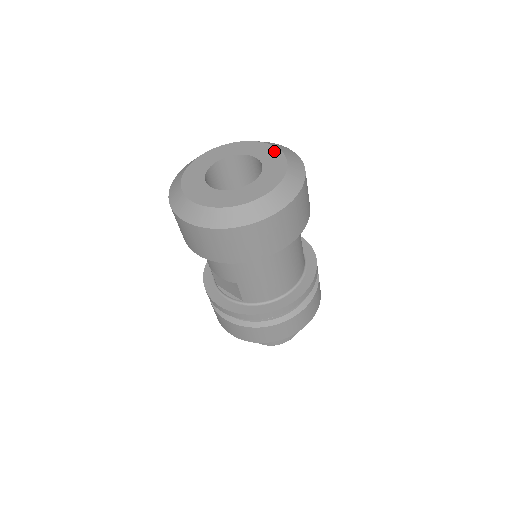
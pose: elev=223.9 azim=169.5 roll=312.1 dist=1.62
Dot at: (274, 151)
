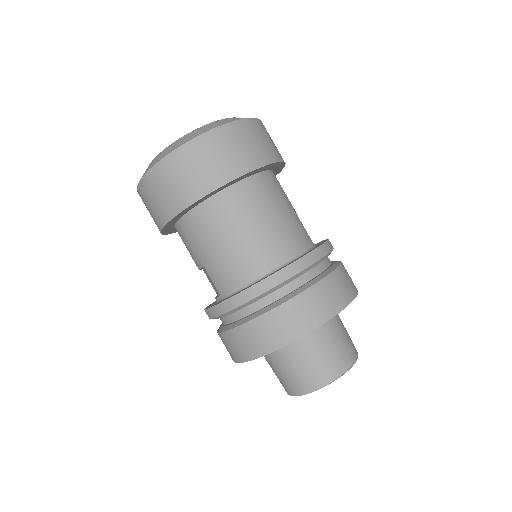
Dot at: occluded
